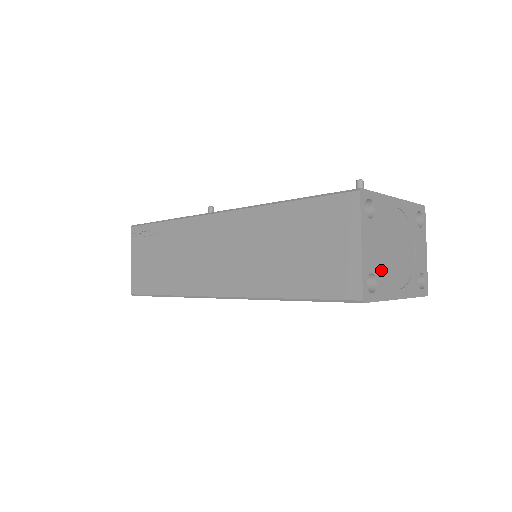
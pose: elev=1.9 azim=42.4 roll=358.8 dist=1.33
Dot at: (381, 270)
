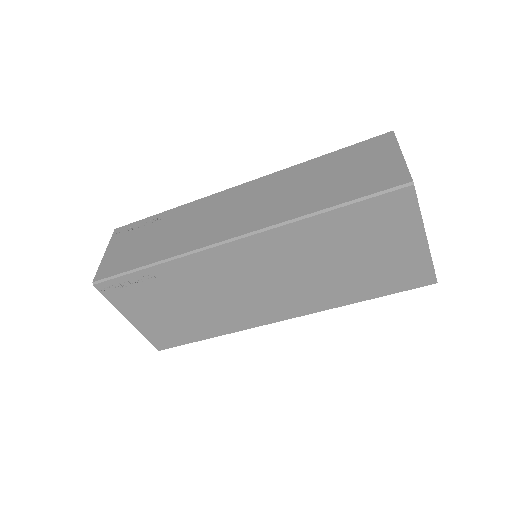
Dot at: occluded
